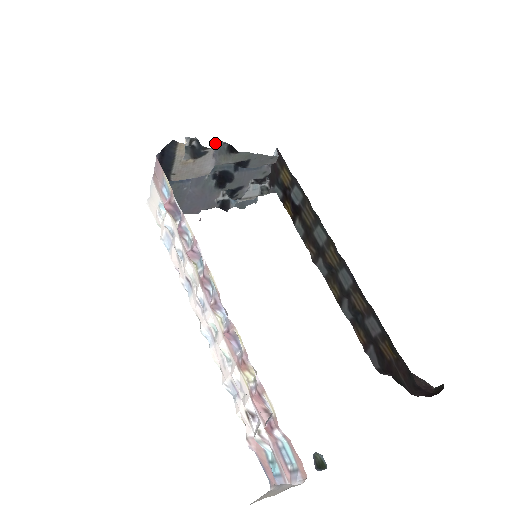
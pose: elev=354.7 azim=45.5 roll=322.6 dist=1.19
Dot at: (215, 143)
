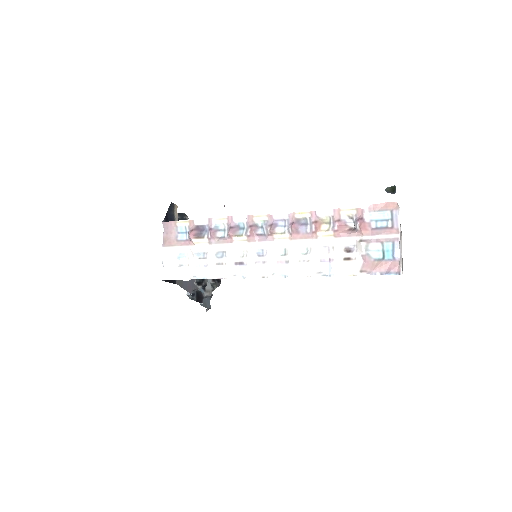
Dot at: occluded
